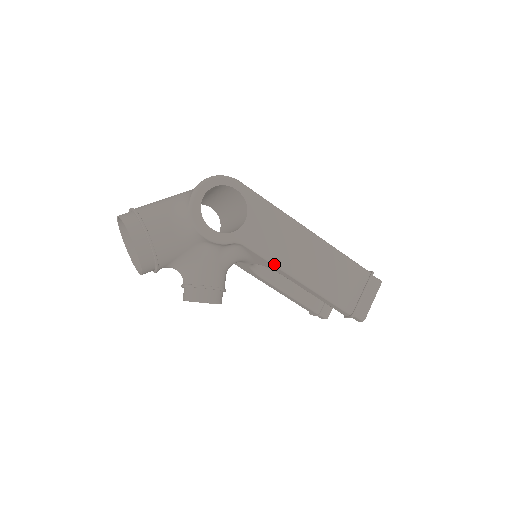
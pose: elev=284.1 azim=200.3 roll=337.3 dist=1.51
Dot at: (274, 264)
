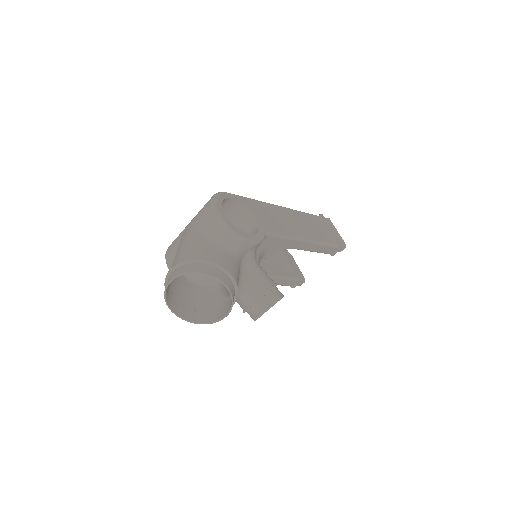
Dot at: (291, 238)
